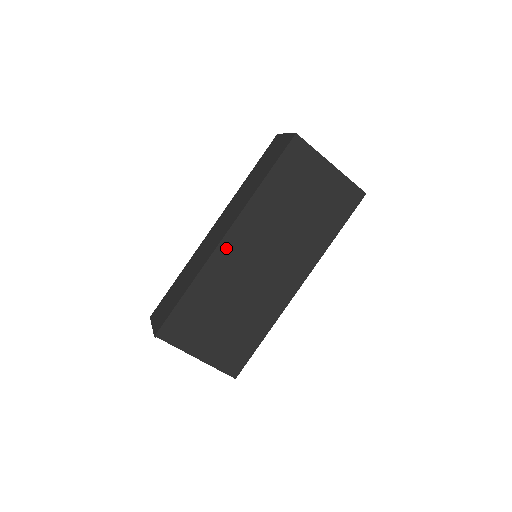
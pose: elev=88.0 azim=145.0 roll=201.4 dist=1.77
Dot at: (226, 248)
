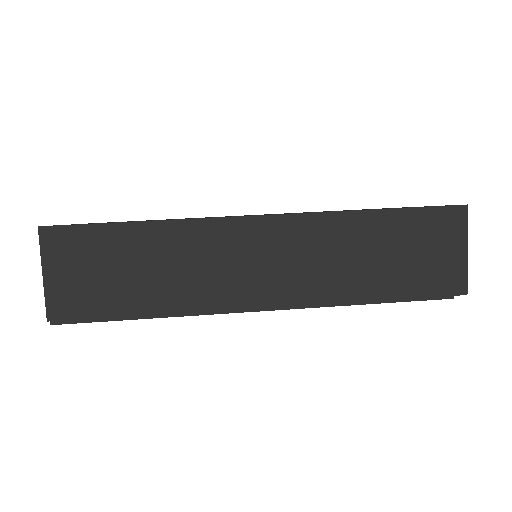
Dot at: occluded
